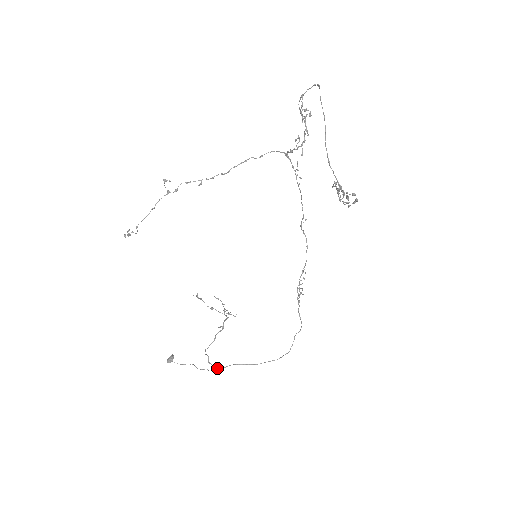
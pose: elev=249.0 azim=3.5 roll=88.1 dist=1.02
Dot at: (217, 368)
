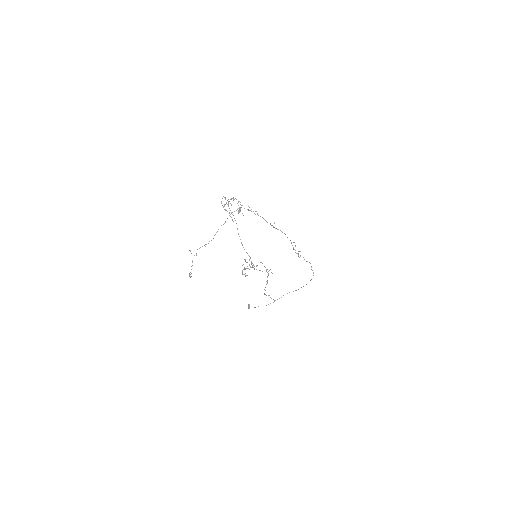
Dot at: occluded
